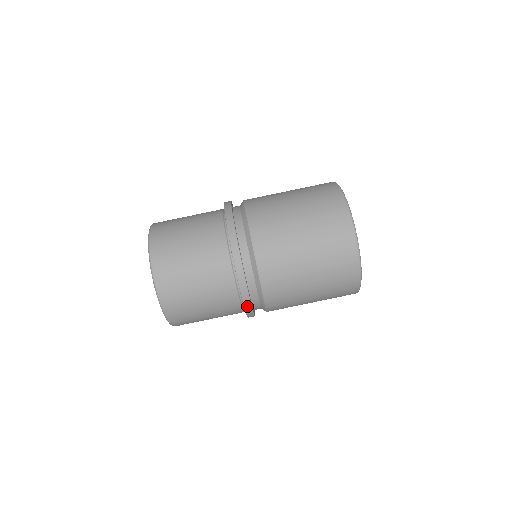
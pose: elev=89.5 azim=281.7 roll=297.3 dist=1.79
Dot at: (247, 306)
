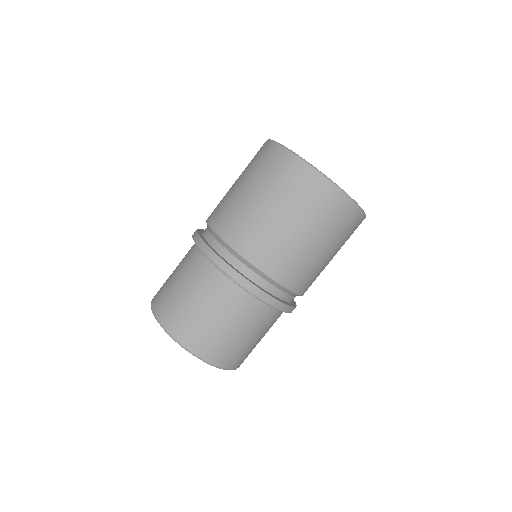
Dot at: (286, 310)
